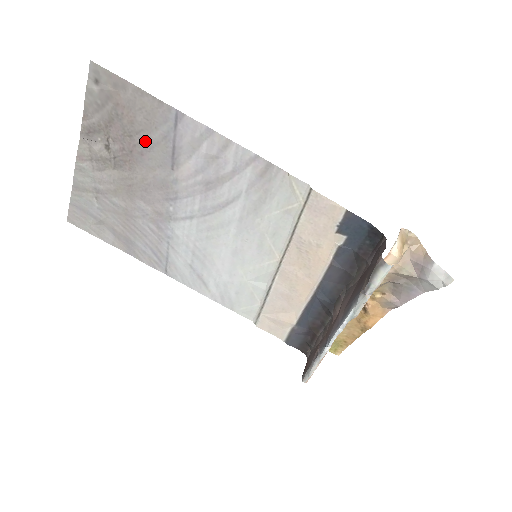
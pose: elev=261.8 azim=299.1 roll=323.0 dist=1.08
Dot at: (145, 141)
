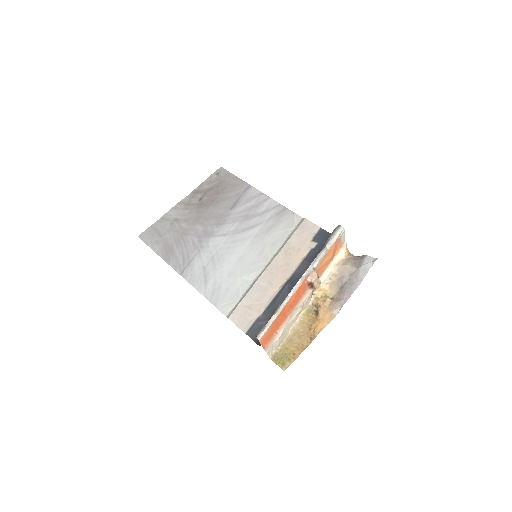
Dot at: (224, 196)
